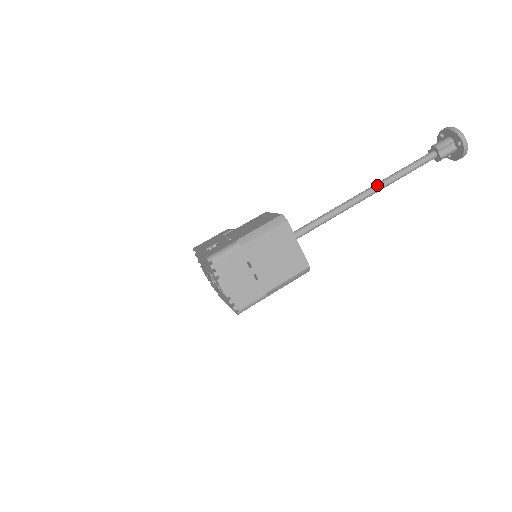
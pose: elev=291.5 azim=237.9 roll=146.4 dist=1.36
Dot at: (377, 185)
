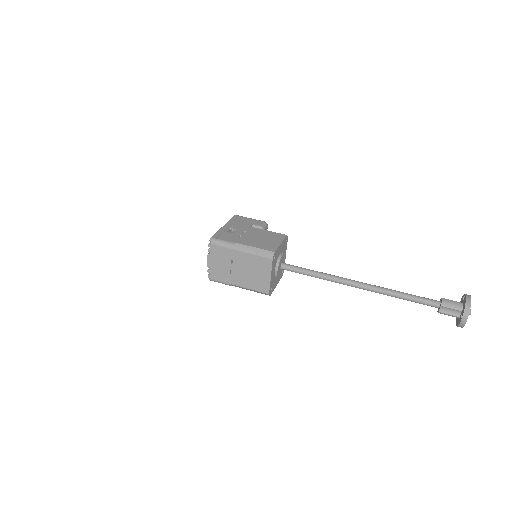
Dot at: (370, 286)
